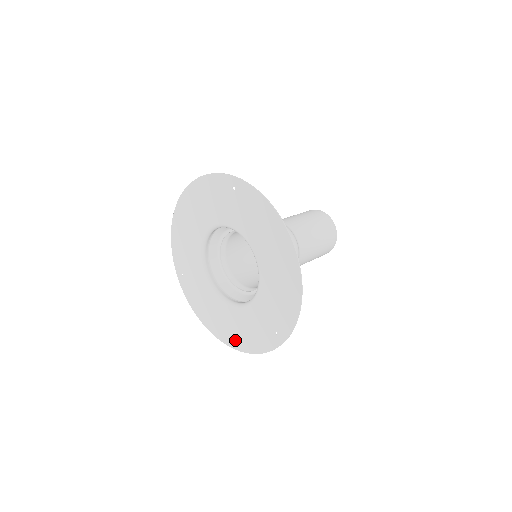
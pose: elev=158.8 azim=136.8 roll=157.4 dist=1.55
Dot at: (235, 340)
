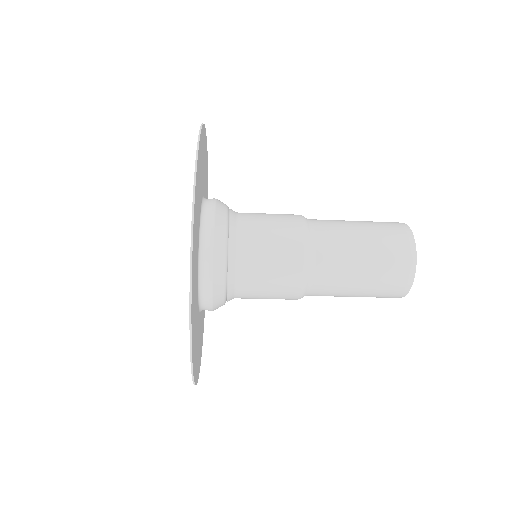
Dot at: occluded
